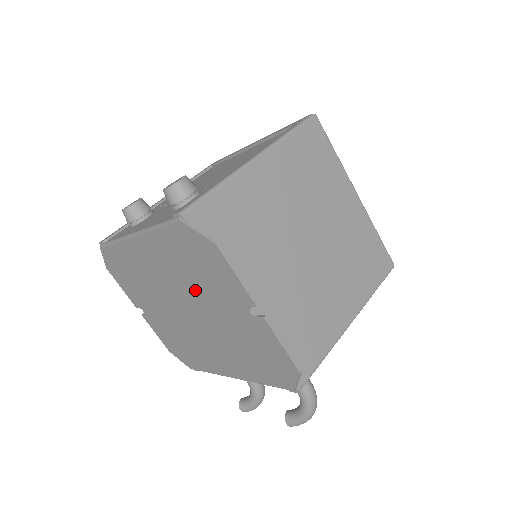
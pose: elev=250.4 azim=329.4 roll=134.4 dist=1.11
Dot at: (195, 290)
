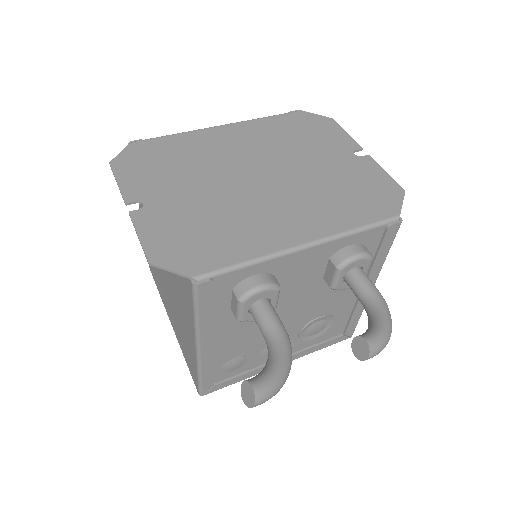
Dot at: (289, 152)
